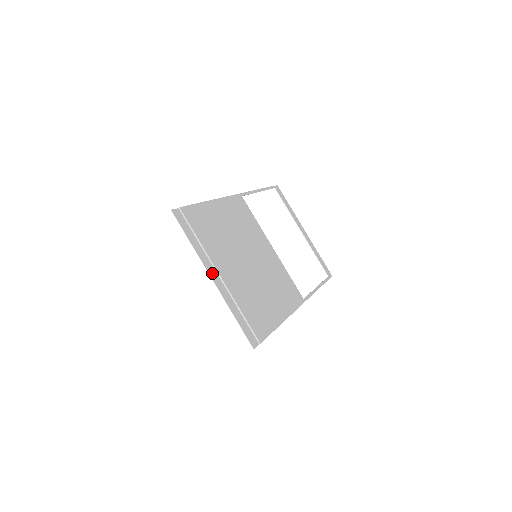
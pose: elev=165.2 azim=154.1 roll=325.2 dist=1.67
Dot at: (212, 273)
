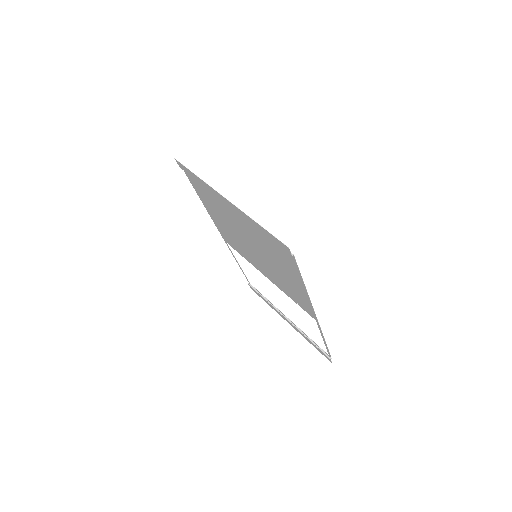
Dot at: (223, 199)
